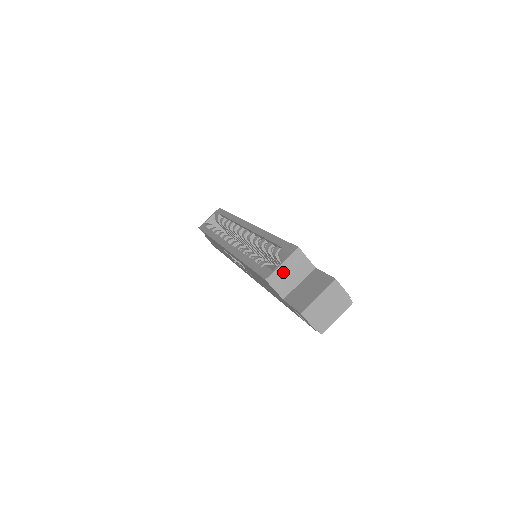
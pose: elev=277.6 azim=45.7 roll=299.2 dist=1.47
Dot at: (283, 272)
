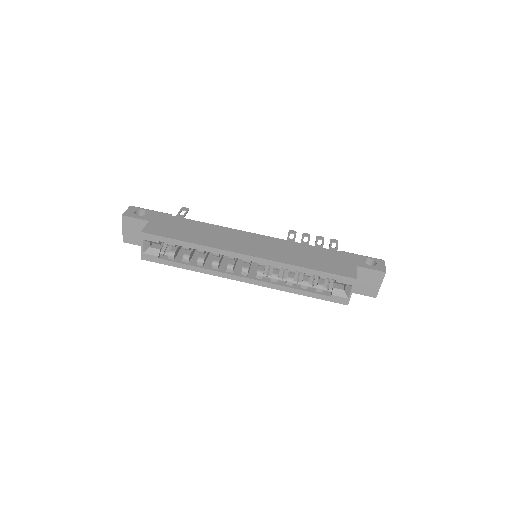
Dot at: occluded
